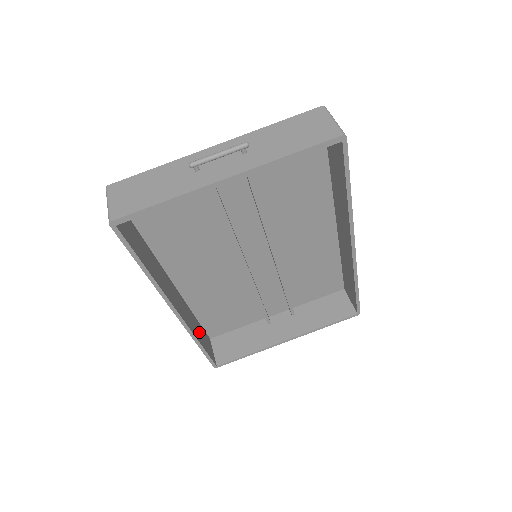
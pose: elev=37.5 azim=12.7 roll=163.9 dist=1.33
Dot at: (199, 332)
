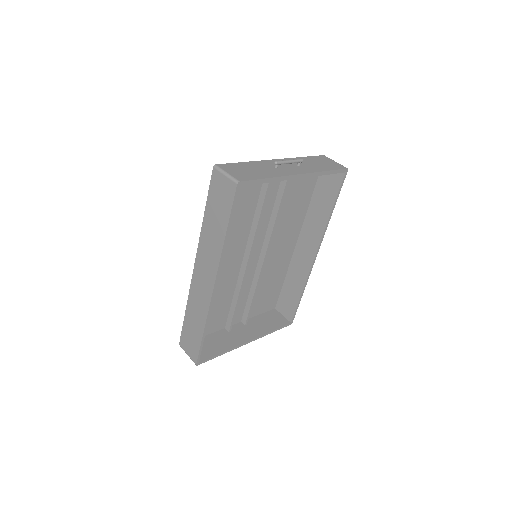
Dot at: occluded
